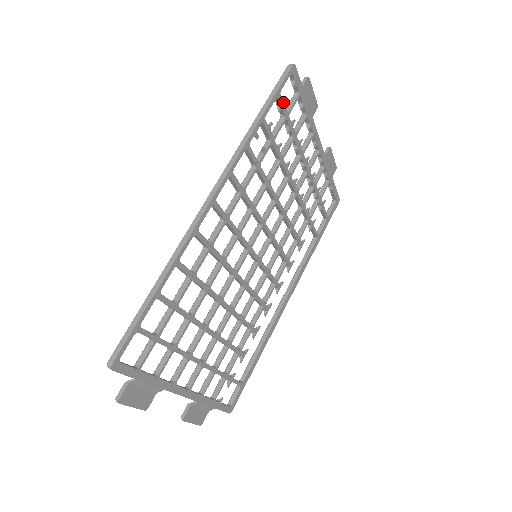
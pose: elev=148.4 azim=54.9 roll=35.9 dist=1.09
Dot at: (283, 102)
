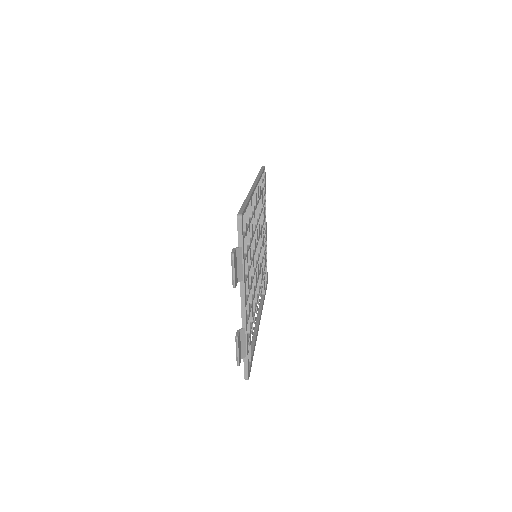
Dot at: occluded
